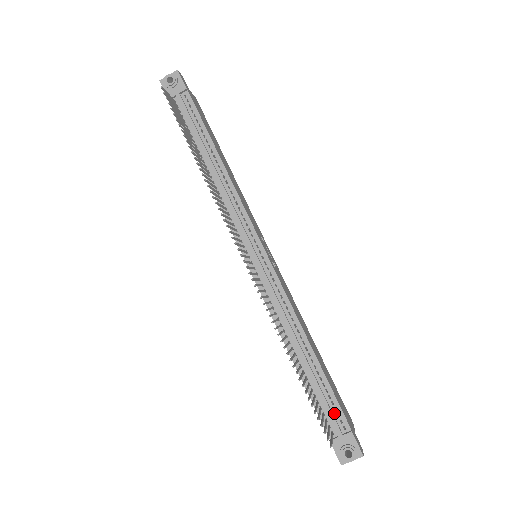
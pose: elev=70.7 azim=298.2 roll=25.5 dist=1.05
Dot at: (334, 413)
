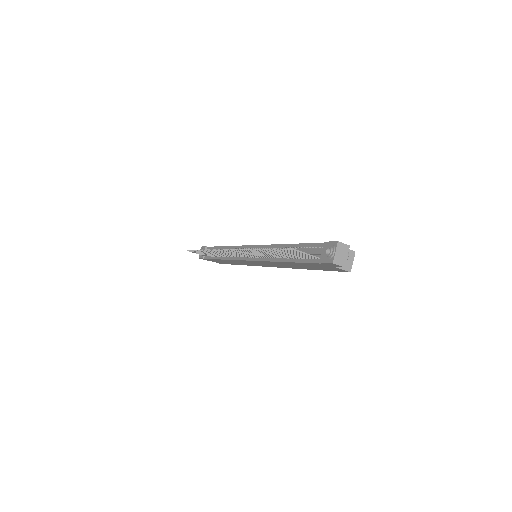
Dot at: (314, 250)
